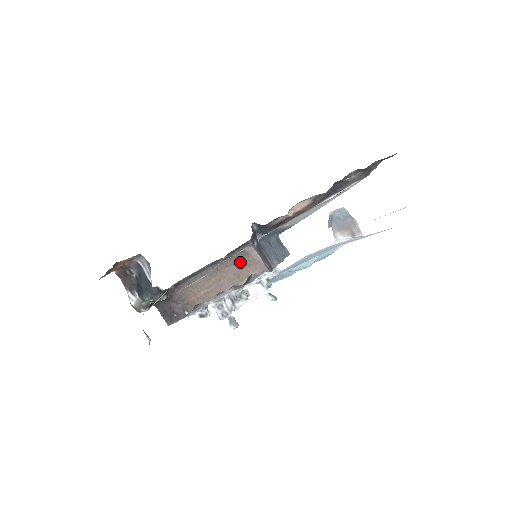
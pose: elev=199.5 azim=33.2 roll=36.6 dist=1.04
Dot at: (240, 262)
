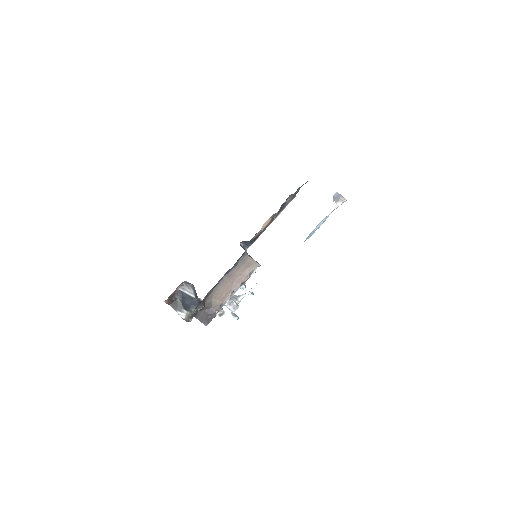
Dot at: (242, 266)
